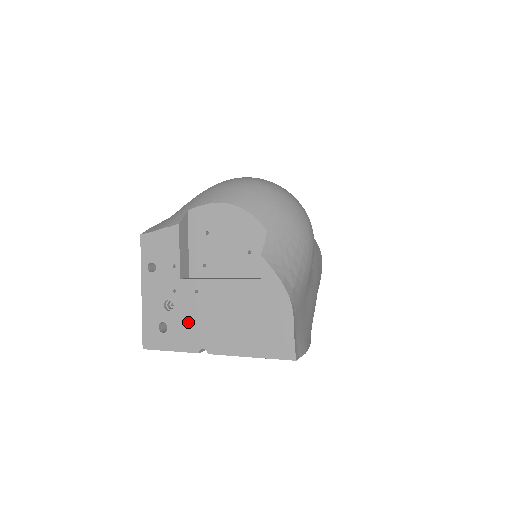
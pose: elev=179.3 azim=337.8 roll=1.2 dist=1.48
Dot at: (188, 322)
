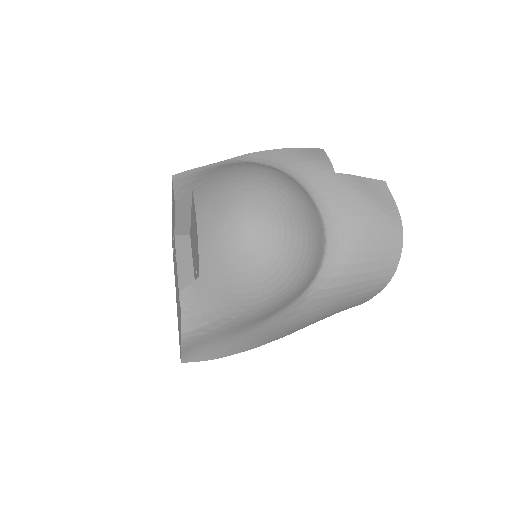
Dot at: occluded
